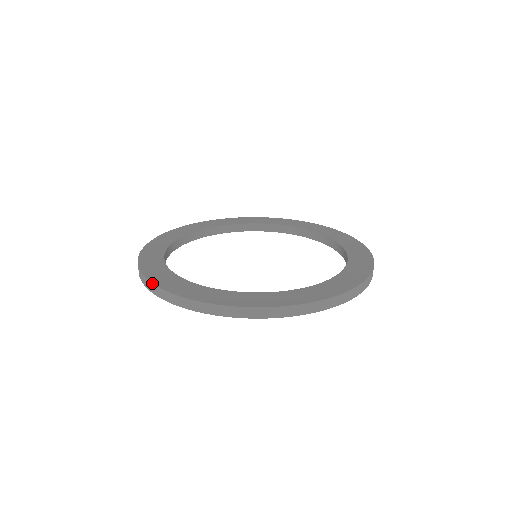
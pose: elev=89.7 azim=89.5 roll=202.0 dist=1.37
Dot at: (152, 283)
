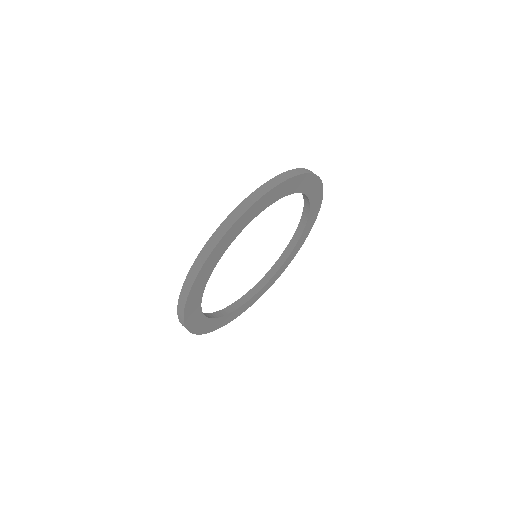
Dot at: (210, 237)
